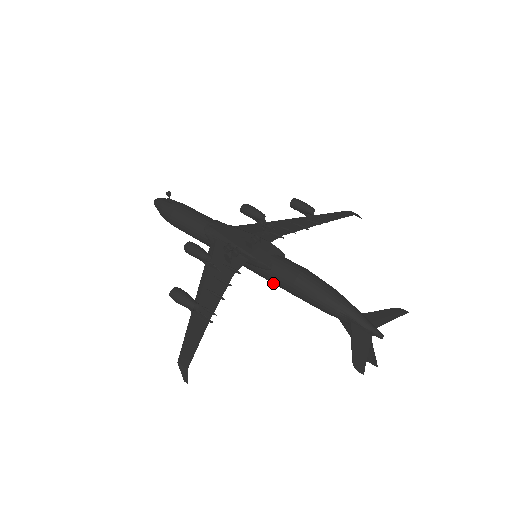
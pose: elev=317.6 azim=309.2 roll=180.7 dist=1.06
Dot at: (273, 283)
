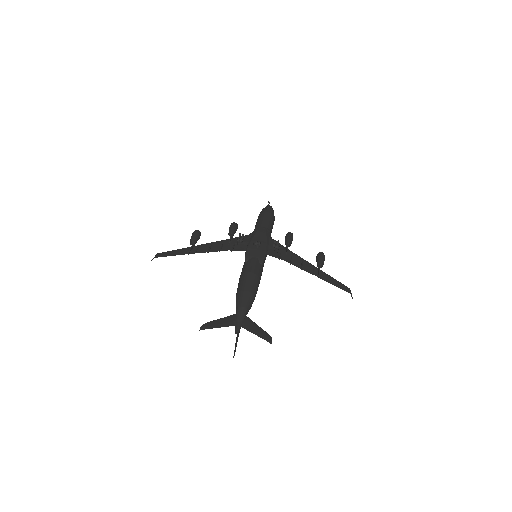
Dot at: occluded
